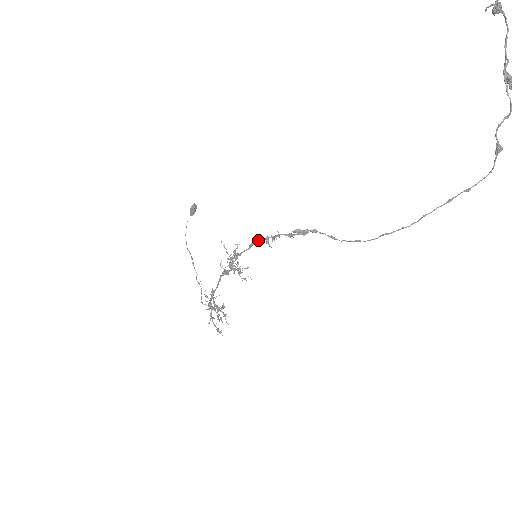
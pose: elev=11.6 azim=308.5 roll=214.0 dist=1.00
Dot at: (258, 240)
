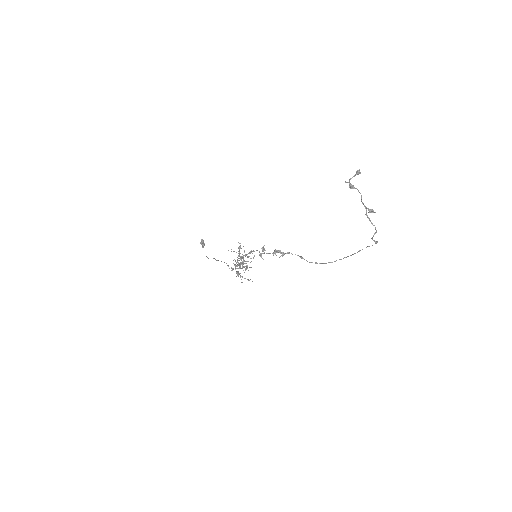
Dot at: occluded
